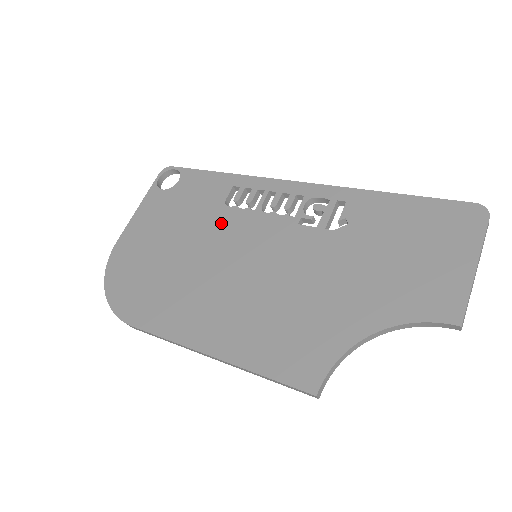
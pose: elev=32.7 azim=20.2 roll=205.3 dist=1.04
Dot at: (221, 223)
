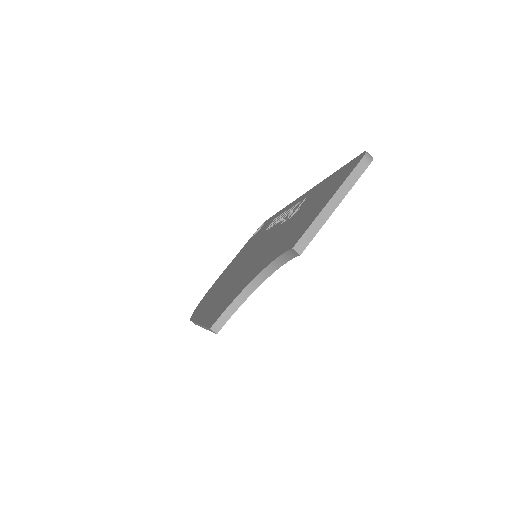
Dot at: (256, 243)
